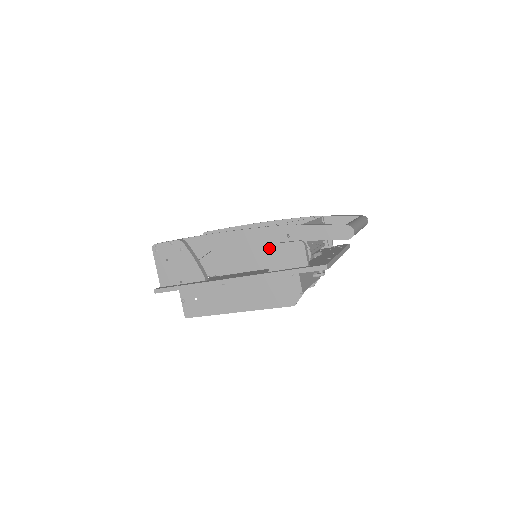
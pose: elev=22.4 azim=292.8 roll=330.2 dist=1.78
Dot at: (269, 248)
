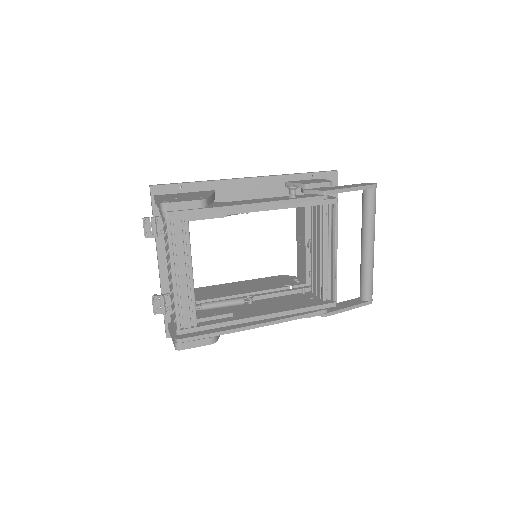
Dot at: occluded
